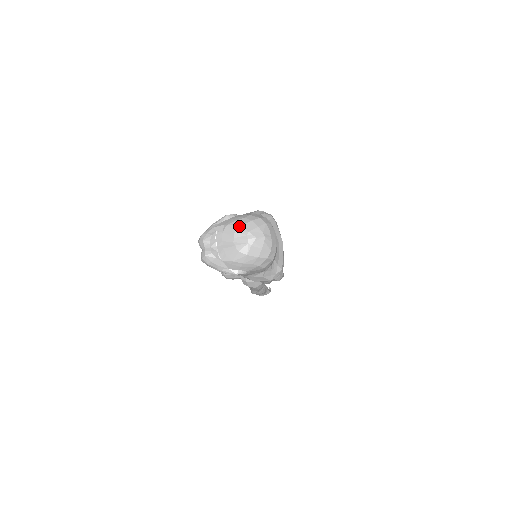
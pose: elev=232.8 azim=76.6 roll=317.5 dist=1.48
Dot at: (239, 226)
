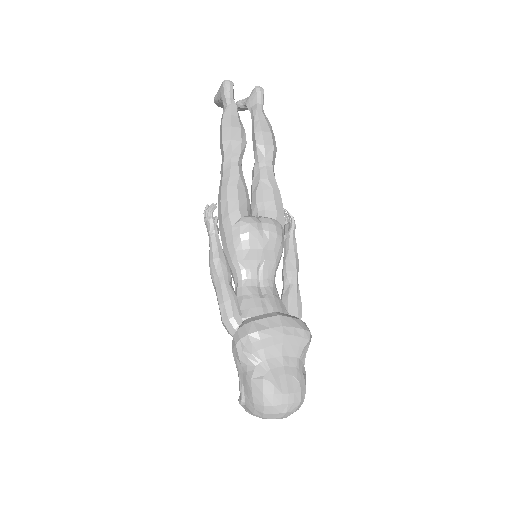
Dot at: (262, 418)
